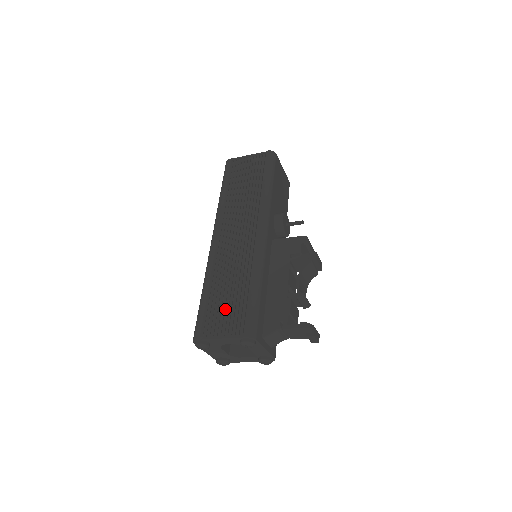
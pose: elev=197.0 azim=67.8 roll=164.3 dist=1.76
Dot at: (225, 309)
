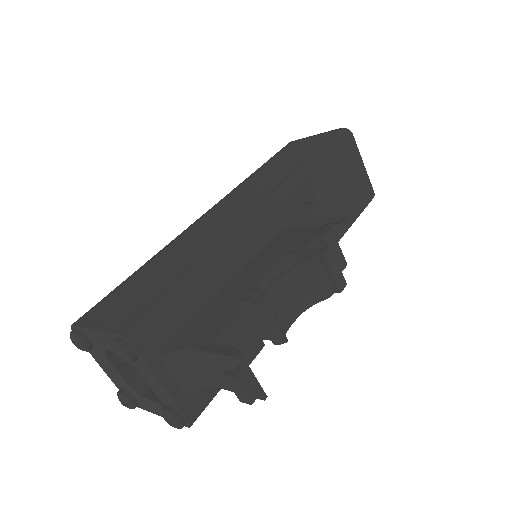
Dot at: (135, 291)
